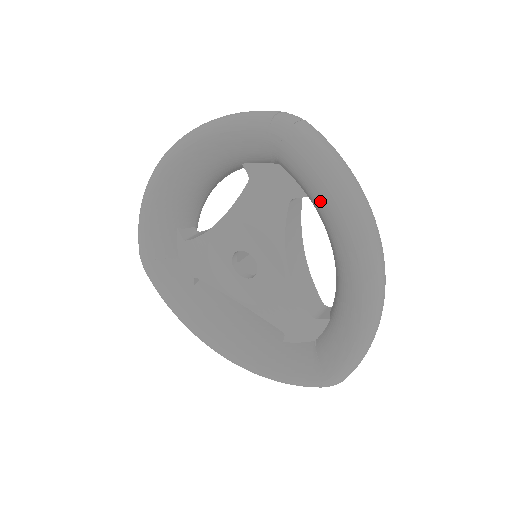
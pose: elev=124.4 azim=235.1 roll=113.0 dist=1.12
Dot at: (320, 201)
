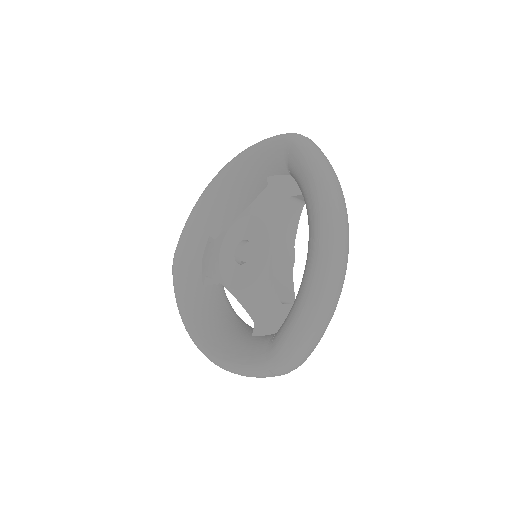
Dot at: (306, 186)
